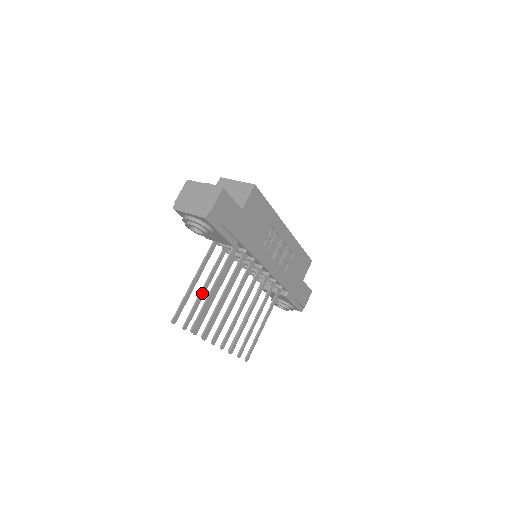
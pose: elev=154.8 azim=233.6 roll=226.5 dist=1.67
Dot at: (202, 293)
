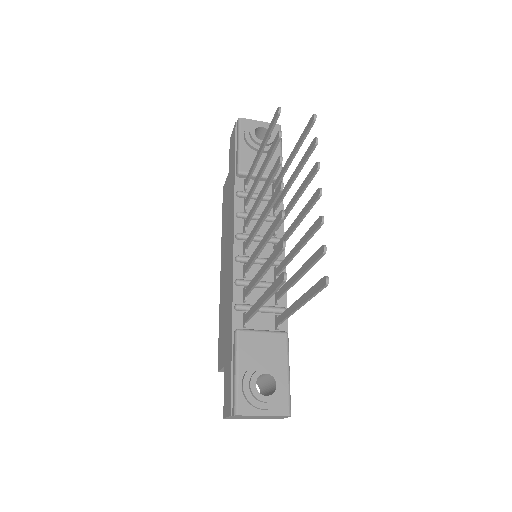
Dot at: (263, 167)
